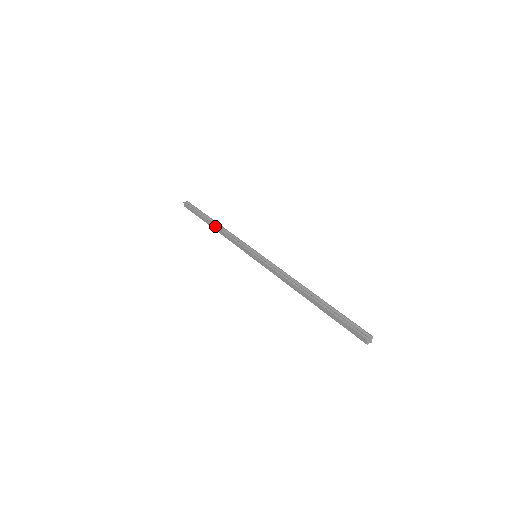
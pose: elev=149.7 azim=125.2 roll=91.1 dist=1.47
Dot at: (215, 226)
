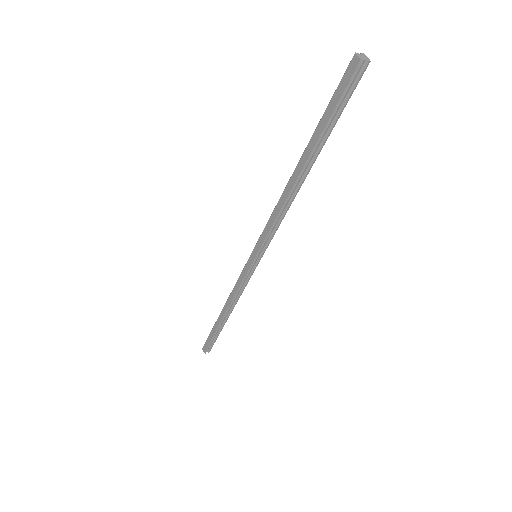
Dot at: (223, 308)
